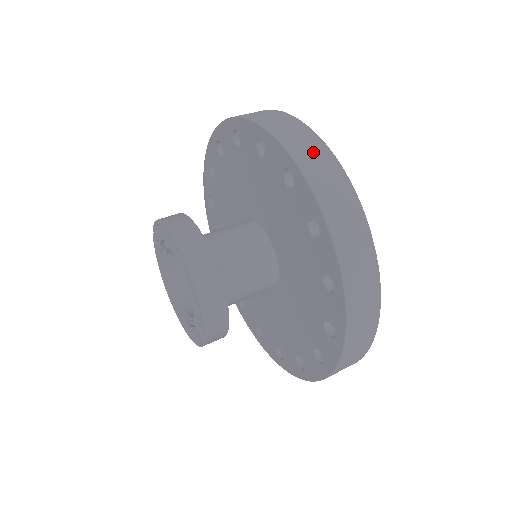
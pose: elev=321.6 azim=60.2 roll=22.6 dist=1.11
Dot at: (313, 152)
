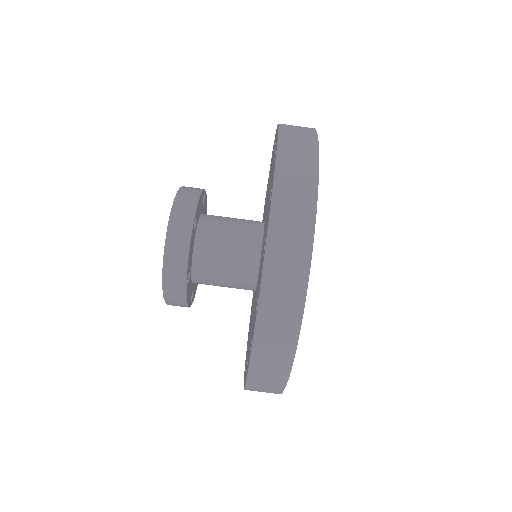
Dot at: (299, 179)
